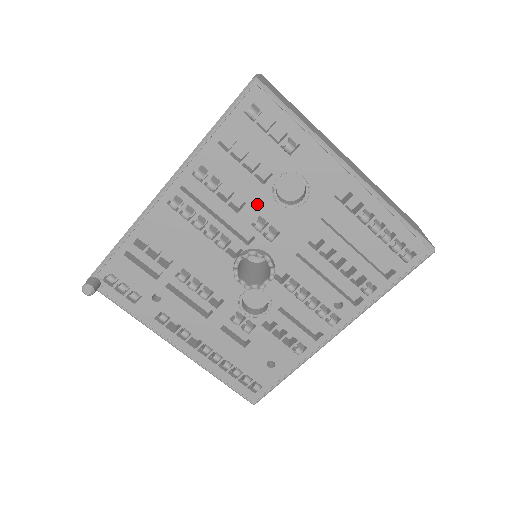
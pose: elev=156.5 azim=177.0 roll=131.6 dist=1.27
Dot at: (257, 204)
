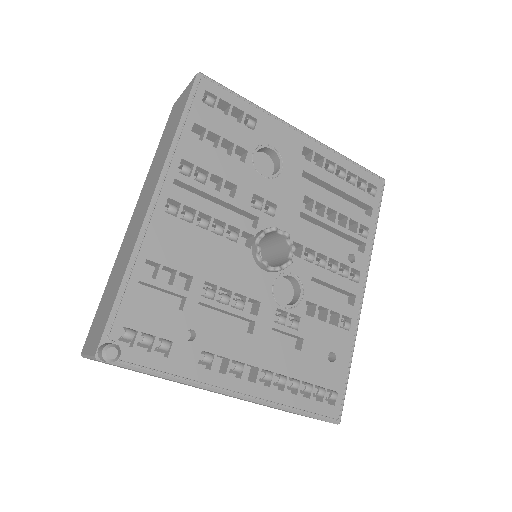
Dot at: (247, 183)
